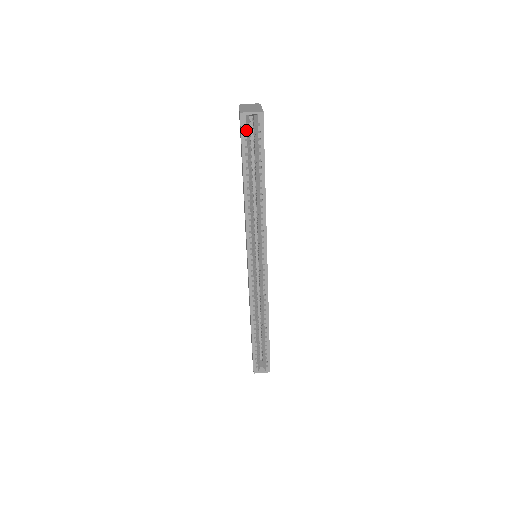
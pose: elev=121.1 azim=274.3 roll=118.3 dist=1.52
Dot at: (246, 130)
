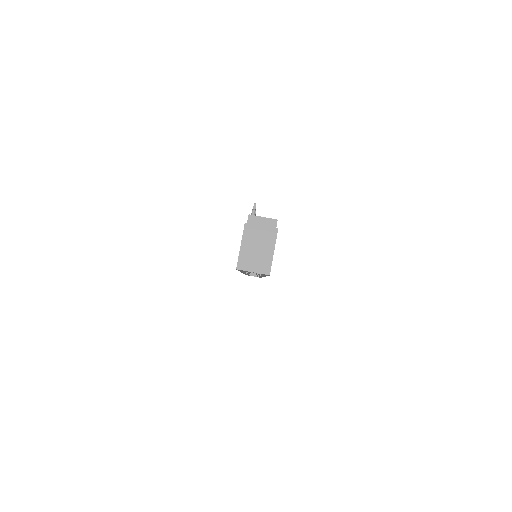
Dot at: occluded
